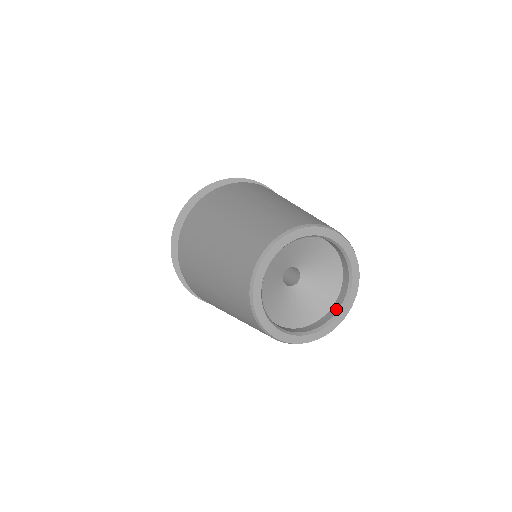
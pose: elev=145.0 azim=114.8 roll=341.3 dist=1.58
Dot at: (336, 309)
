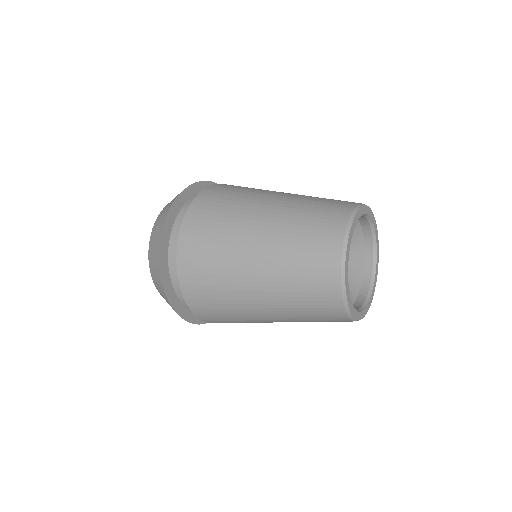
Dot at: (368, 280)
